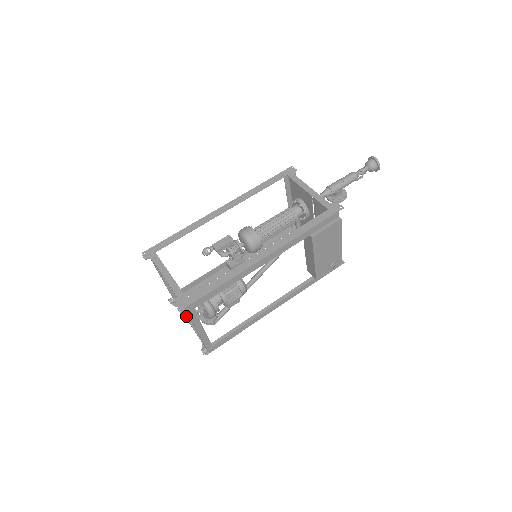
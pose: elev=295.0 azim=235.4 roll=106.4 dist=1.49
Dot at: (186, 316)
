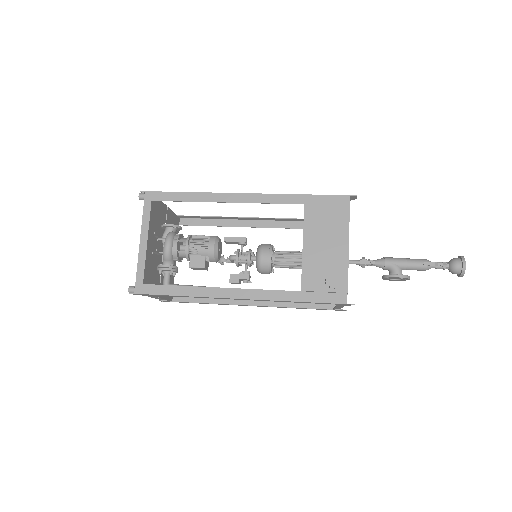
Dot at: (158, 298)
